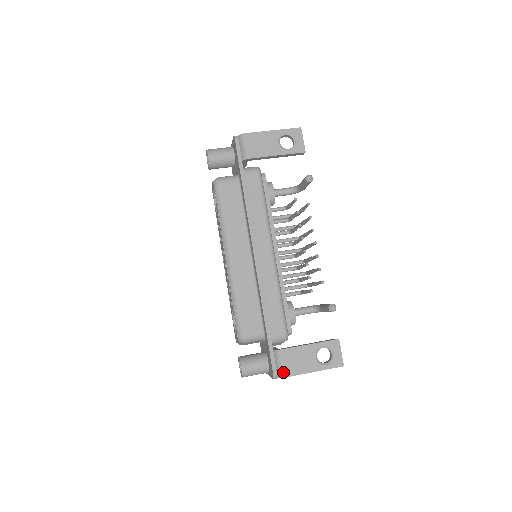
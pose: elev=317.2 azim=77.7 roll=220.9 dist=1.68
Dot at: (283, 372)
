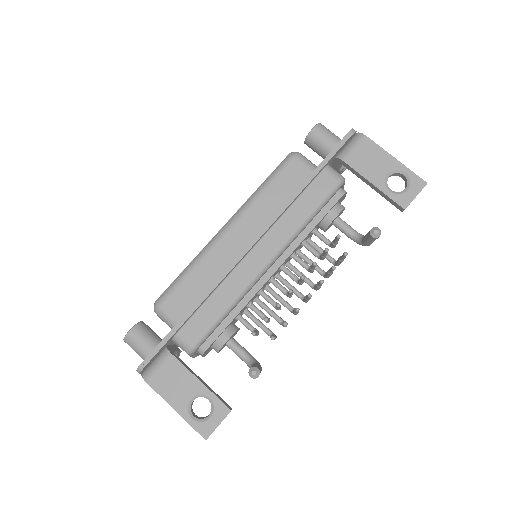
Dot at: (149, 374)
